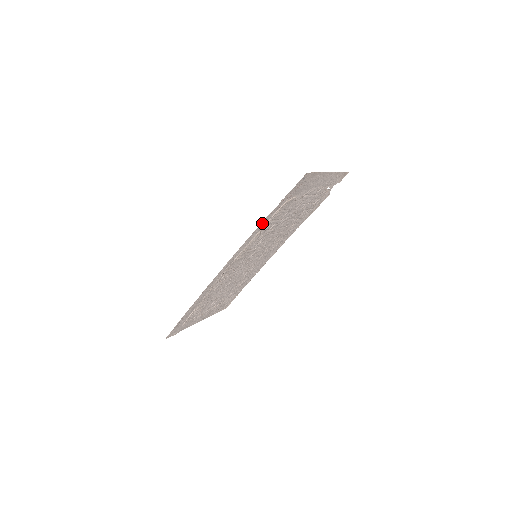
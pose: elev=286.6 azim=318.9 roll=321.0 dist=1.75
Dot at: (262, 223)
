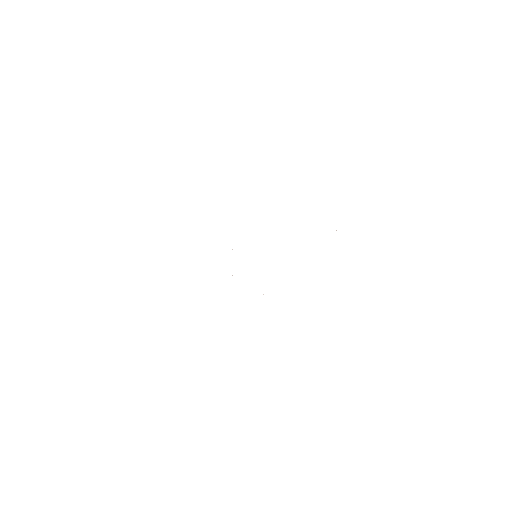
Dot at: occluded
